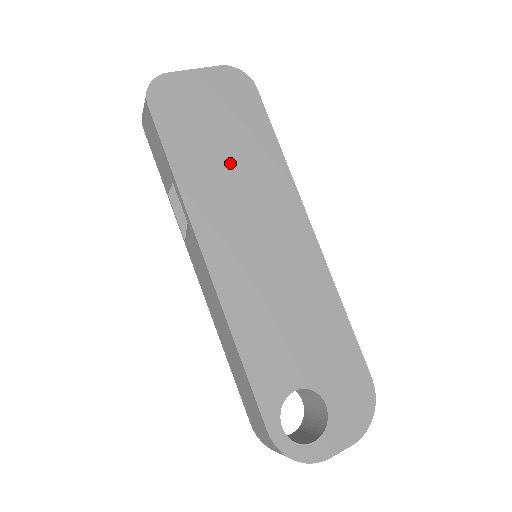
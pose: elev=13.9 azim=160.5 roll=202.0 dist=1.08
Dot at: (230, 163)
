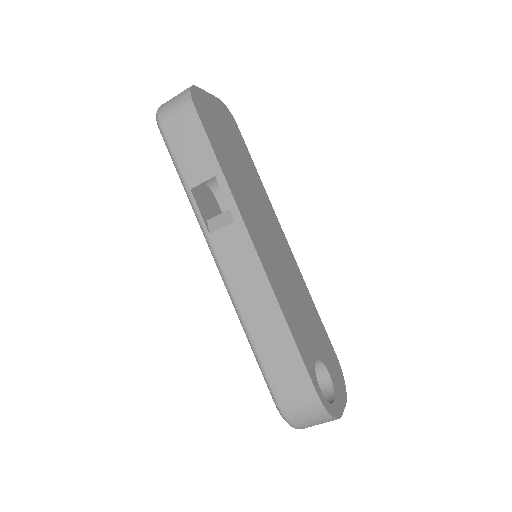
Dot at: (243, 174)
